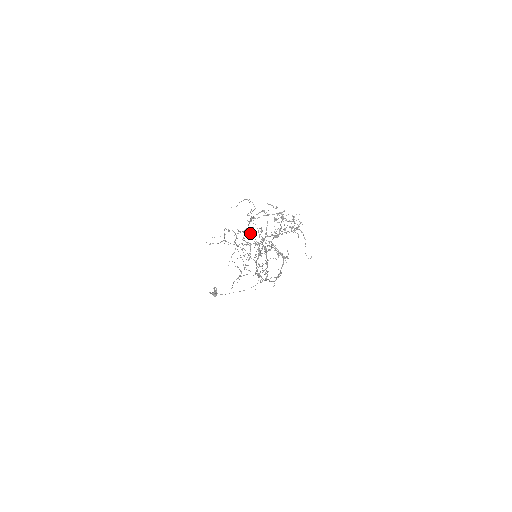
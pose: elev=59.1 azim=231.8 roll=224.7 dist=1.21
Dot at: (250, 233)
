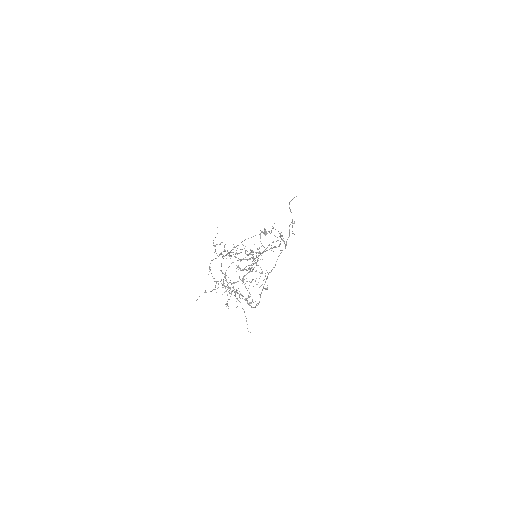
Dot at: occluded
